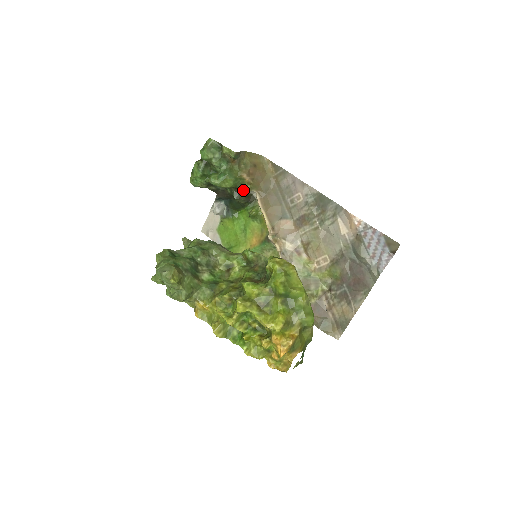
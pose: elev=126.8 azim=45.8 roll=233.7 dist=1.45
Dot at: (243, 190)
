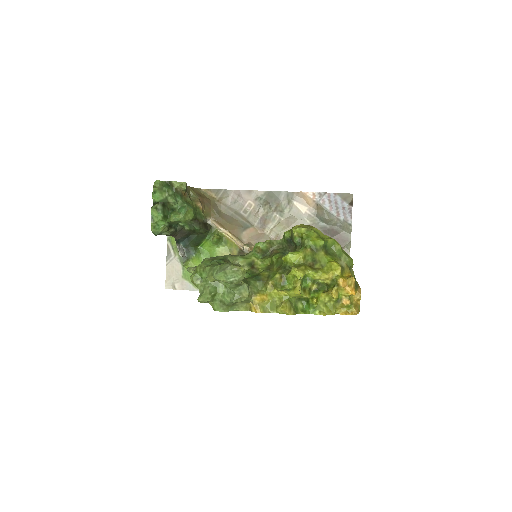
Dot at: (201, 219)
